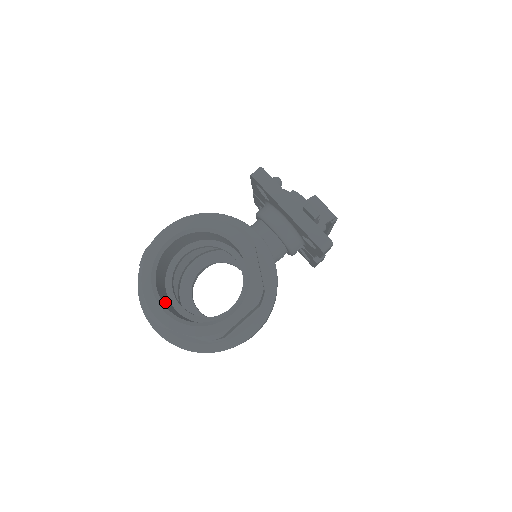
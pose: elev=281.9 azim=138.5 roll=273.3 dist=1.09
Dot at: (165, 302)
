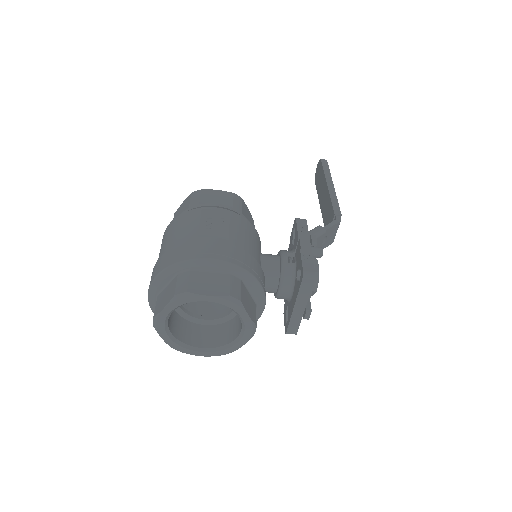
Dot at: occluded
